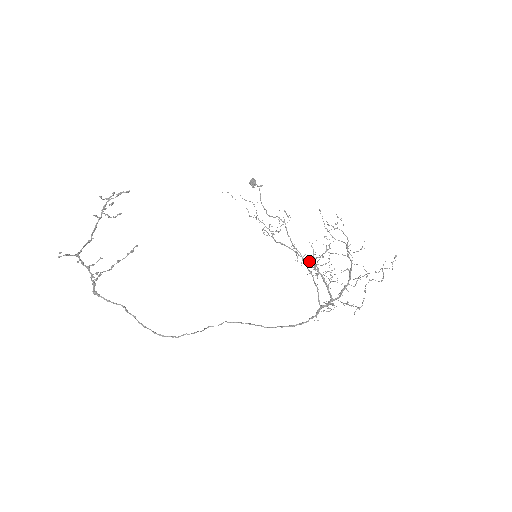
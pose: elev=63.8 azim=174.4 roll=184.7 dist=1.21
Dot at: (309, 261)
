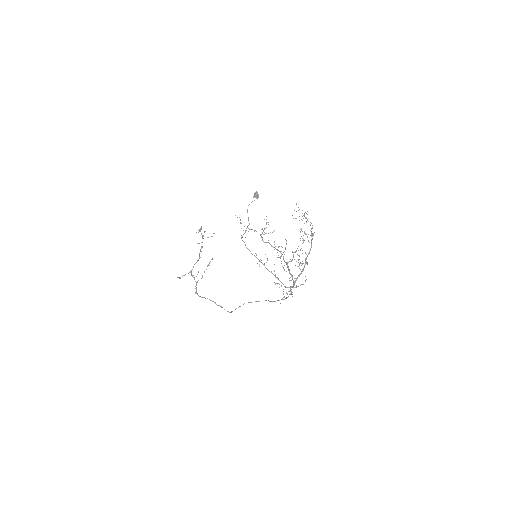
Dot at: occluded
